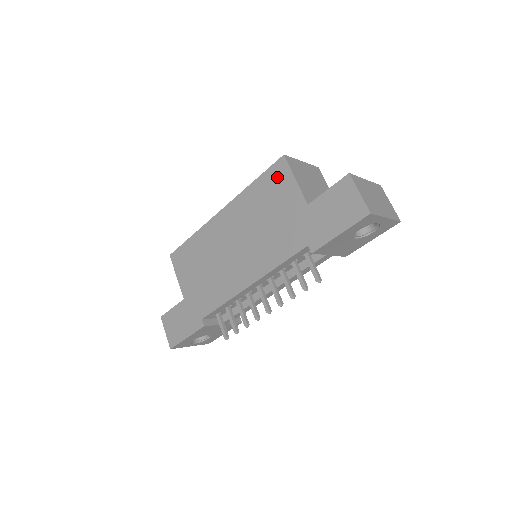
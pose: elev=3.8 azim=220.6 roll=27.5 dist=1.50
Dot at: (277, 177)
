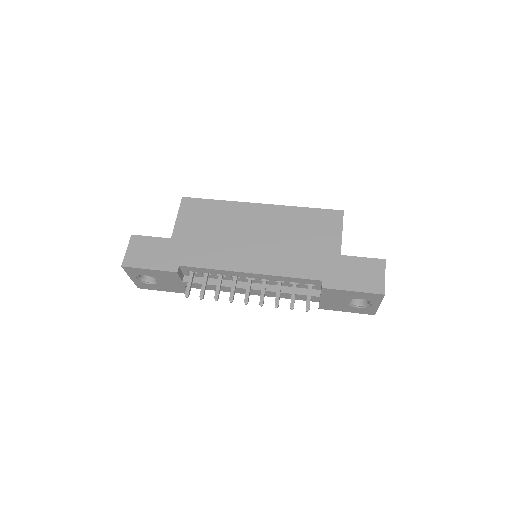
Dot at: (328, 220)
